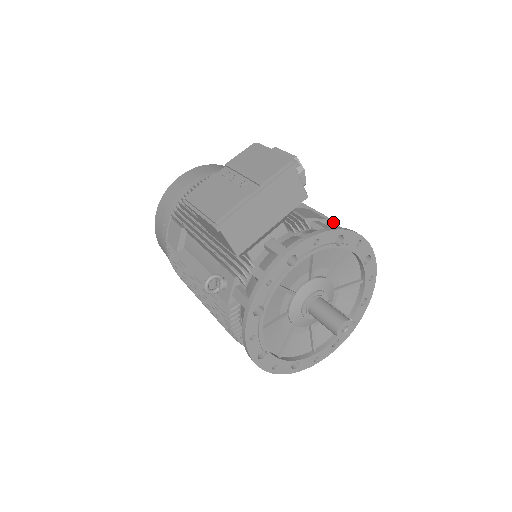
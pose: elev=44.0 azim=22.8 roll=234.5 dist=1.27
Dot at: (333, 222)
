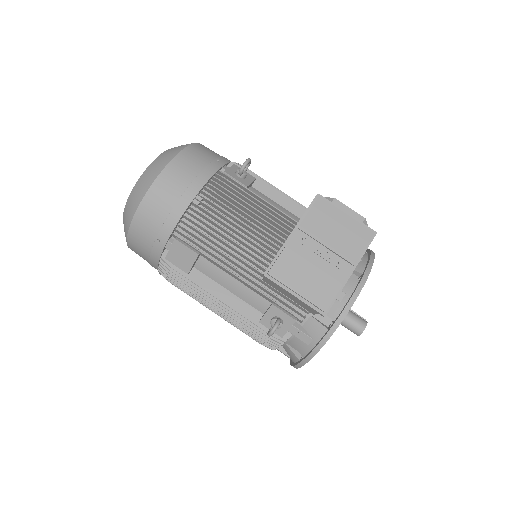
Dot at: occluded
